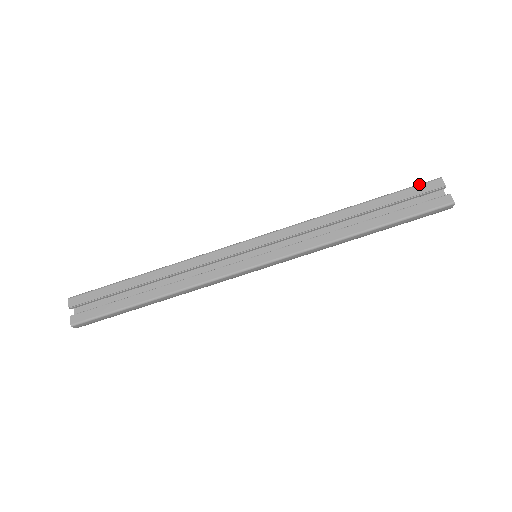
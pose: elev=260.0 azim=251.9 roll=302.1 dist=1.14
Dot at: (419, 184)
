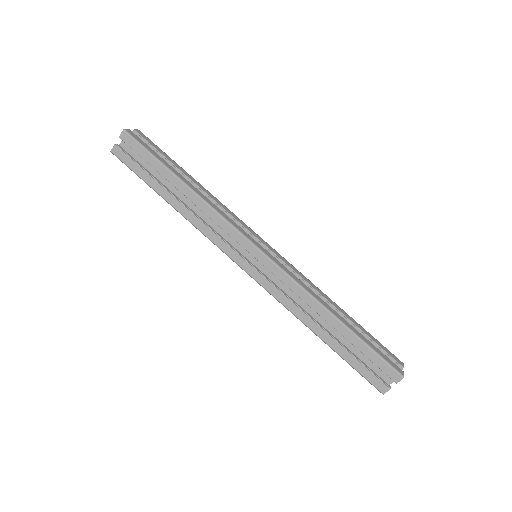
Dot at: (387, 363)
